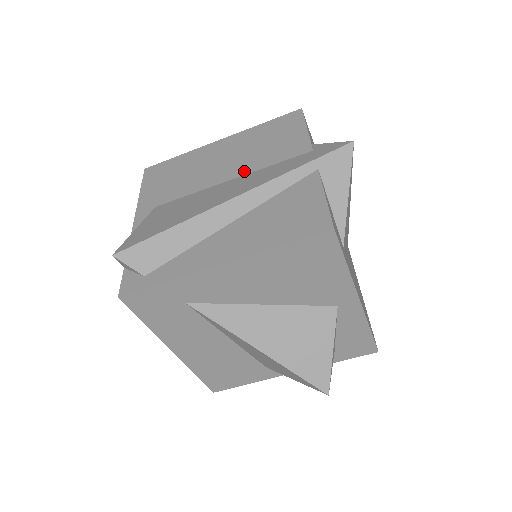
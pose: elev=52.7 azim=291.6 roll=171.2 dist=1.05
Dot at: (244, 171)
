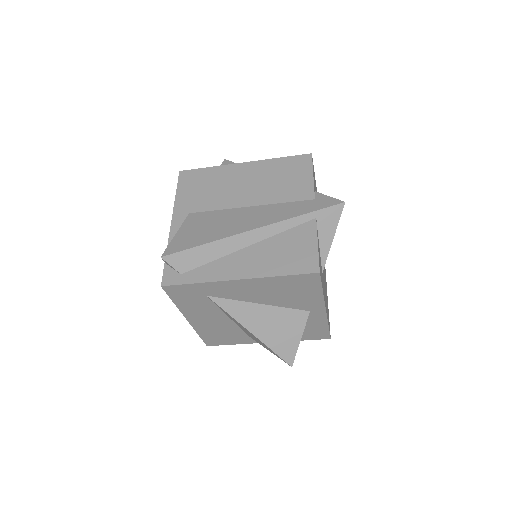
Dot at: (261, 201)
